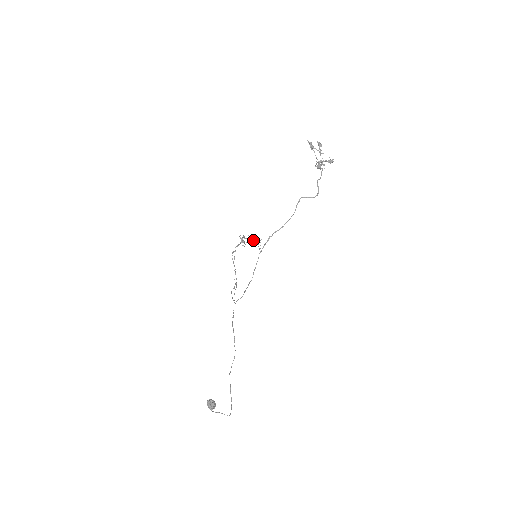
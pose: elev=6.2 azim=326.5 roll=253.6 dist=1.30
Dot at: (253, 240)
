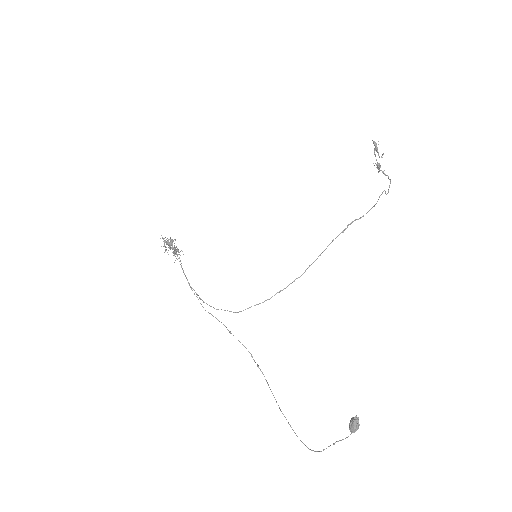
Dot at: (172, 248)
